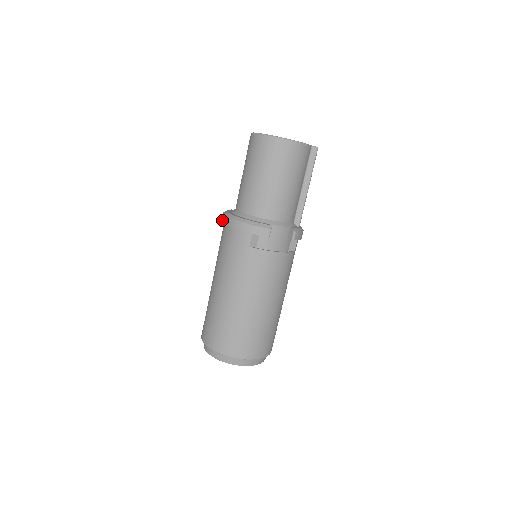
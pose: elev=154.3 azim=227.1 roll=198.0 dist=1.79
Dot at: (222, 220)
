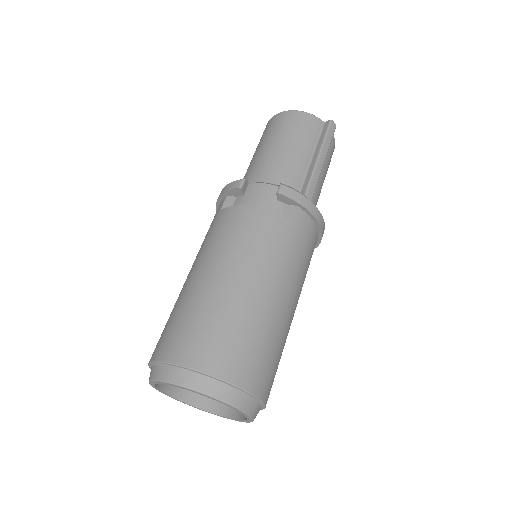
Dot at: occluded
